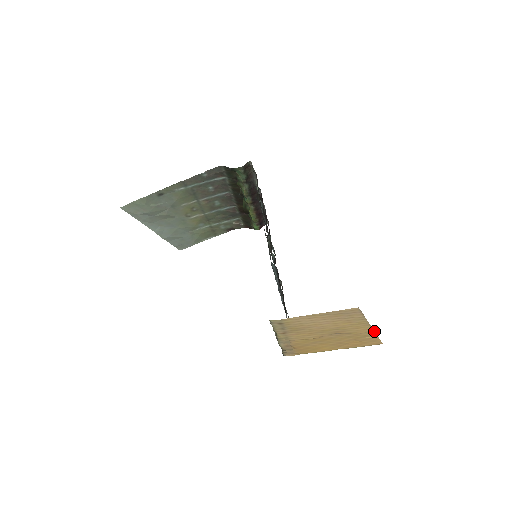
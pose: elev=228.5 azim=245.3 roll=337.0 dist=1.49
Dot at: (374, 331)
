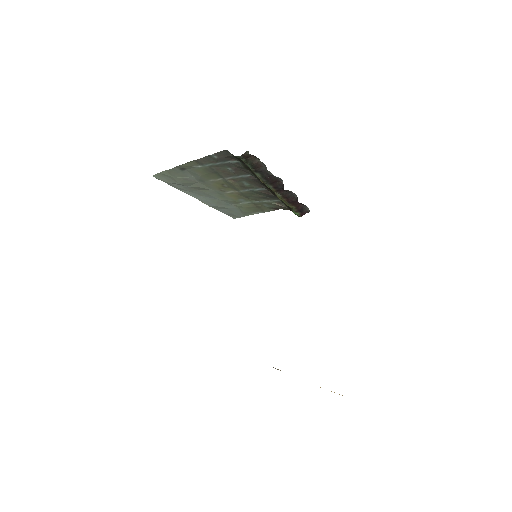
Dot at: occluded
